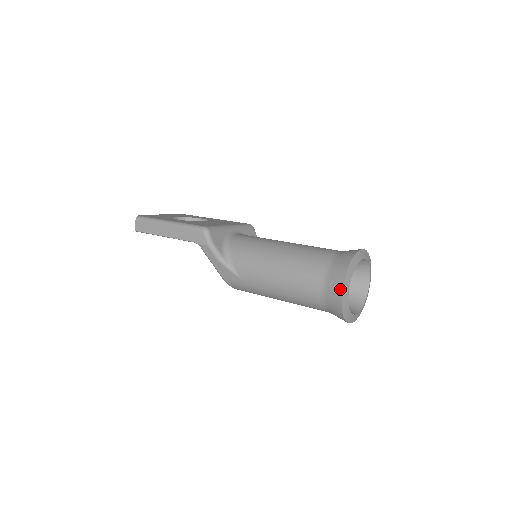
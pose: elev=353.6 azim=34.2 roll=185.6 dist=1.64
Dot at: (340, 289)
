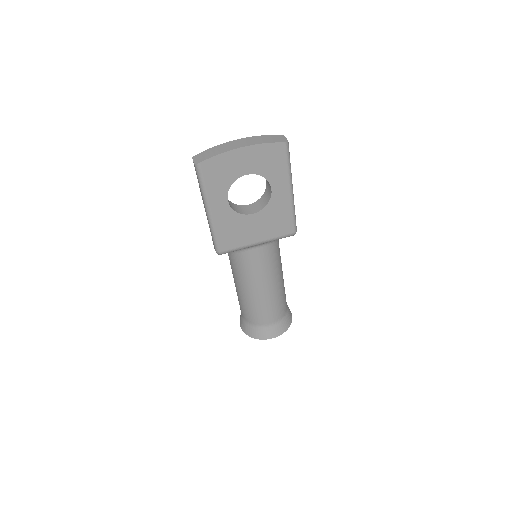
Dot at: (241, 326)
